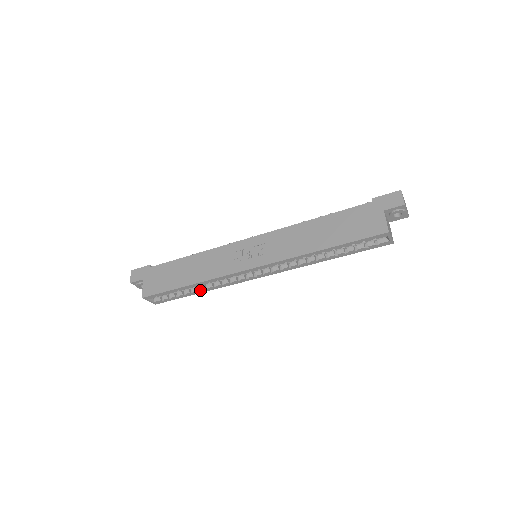
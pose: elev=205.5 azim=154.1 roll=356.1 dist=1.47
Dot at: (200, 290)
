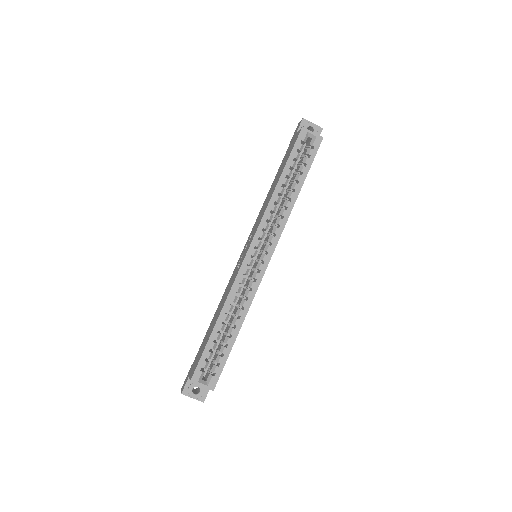
Dot at: (235, 327)
